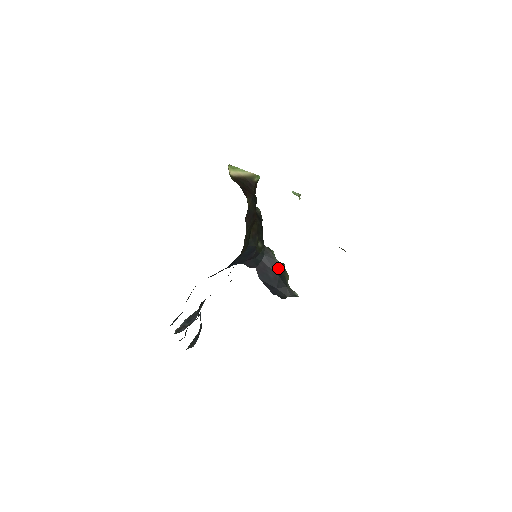
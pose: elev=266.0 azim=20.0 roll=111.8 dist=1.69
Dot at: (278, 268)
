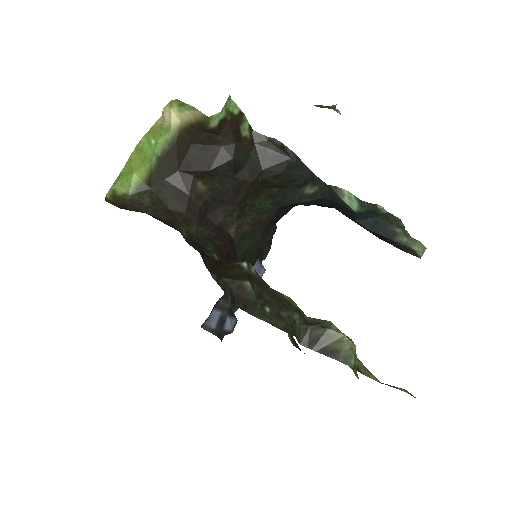
Dot at: (366, 215)
